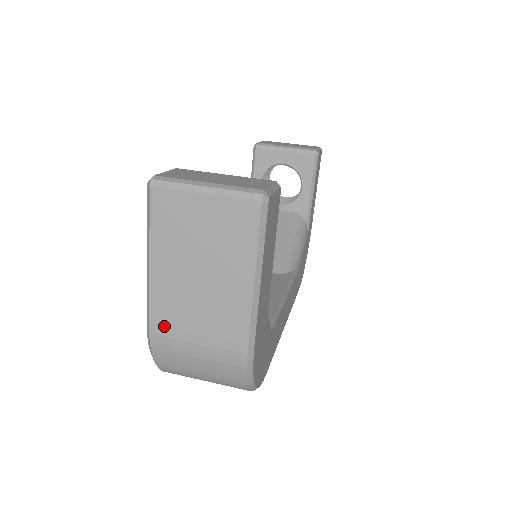
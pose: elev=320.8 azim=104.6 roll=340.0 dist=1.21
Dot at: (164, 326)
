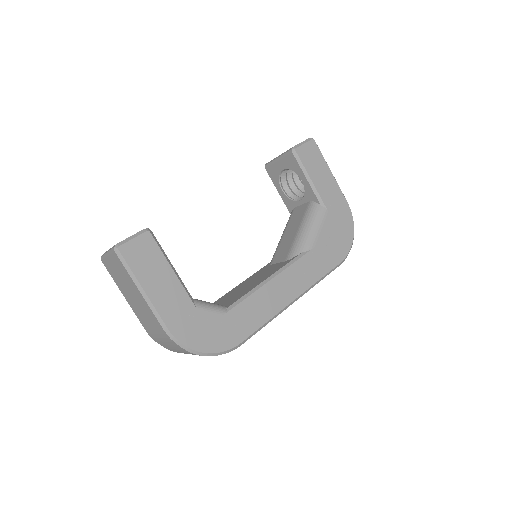
Dot at: (146, 328)
